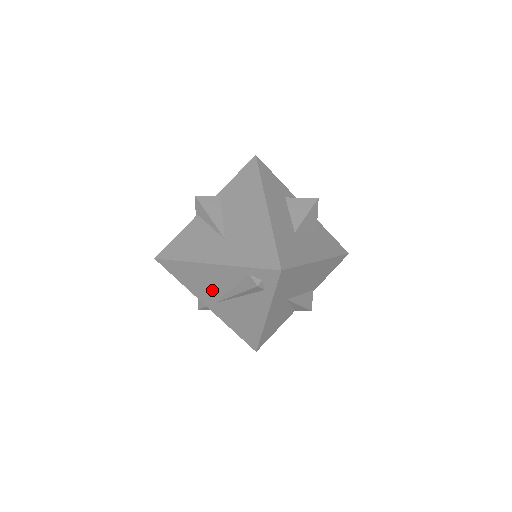
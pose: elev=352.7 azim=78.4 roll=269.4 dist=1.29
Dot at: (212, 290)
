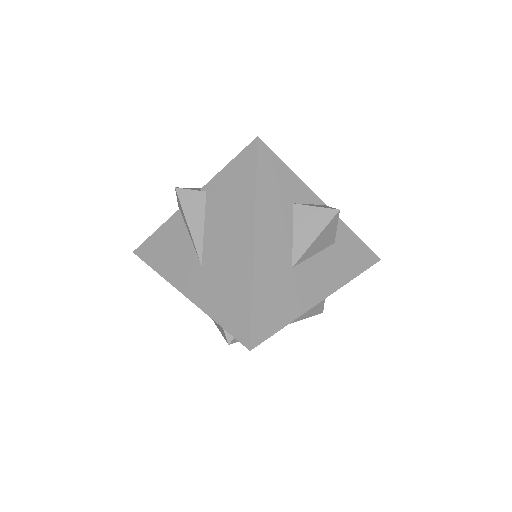
Dot at: occluded
